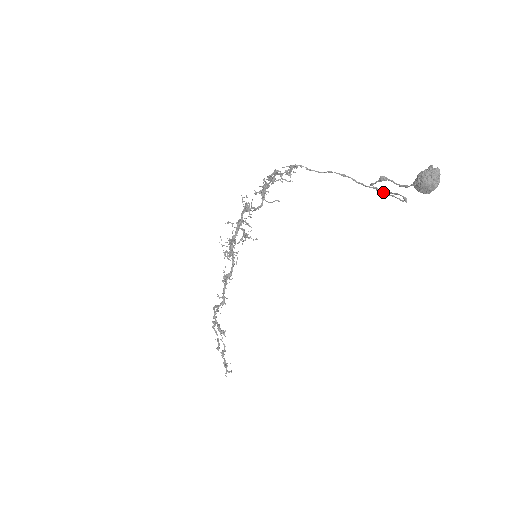
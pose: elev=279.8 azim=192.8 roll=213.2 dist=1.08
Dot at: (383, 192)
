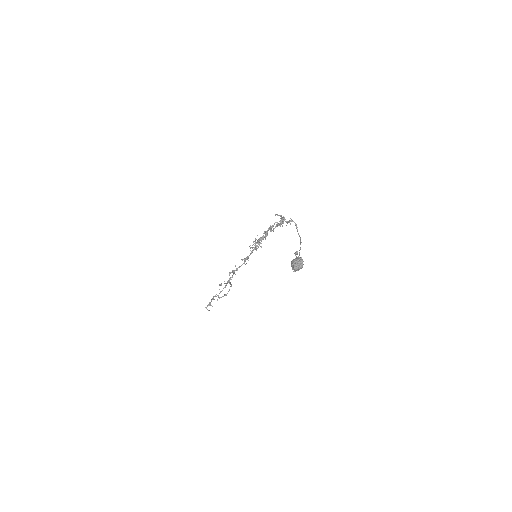
Dot at: occluded
